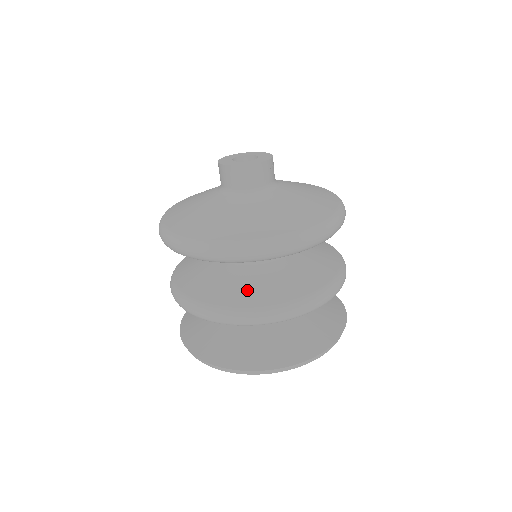
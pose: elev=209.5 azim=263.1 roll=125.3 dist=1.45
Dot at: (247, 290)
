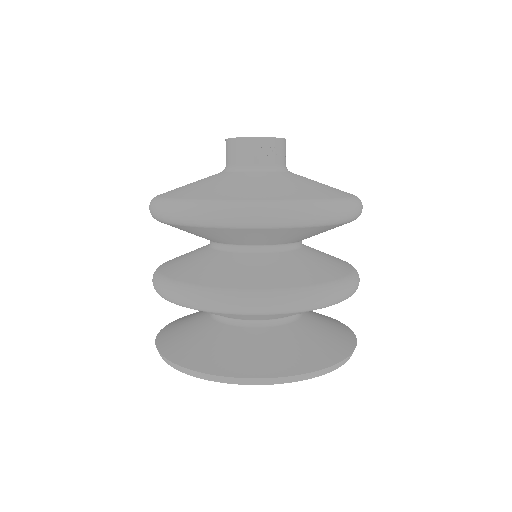
Dot at: (186, 266)
